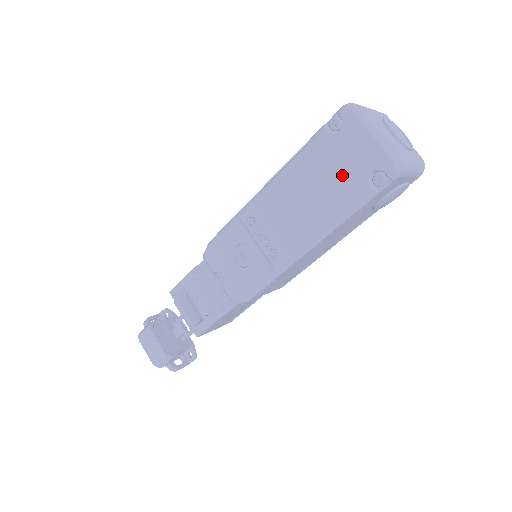
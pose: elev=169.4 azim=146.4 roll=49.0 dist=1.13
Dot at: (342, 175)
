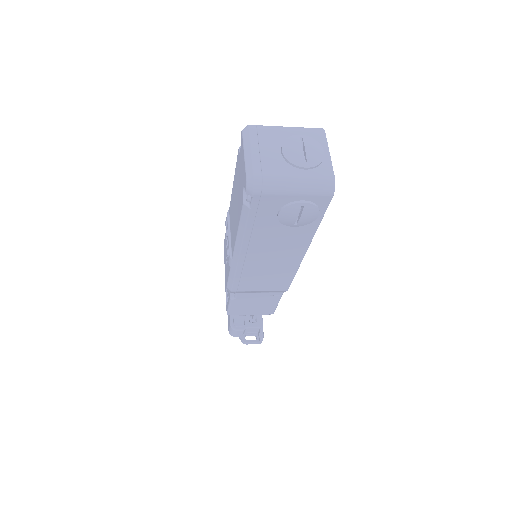
Dot at: (239, 189)
